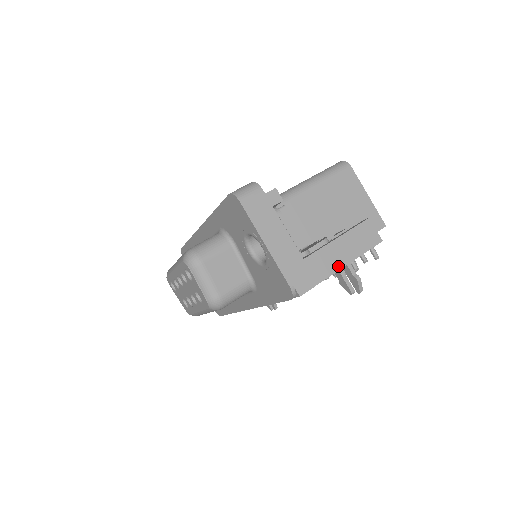
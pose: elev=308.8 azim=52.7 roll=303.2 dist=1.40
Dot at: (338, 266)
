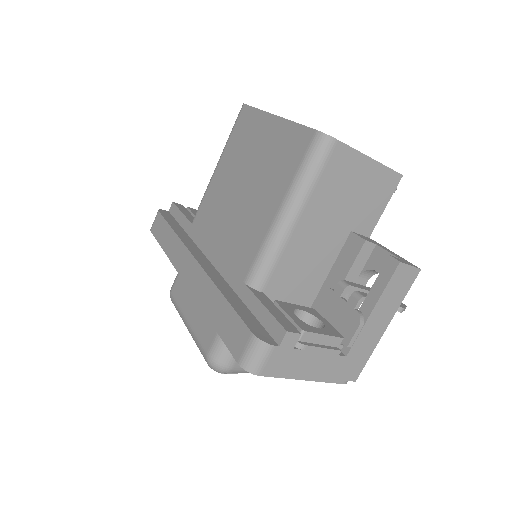
Dot at: (382, 331)
